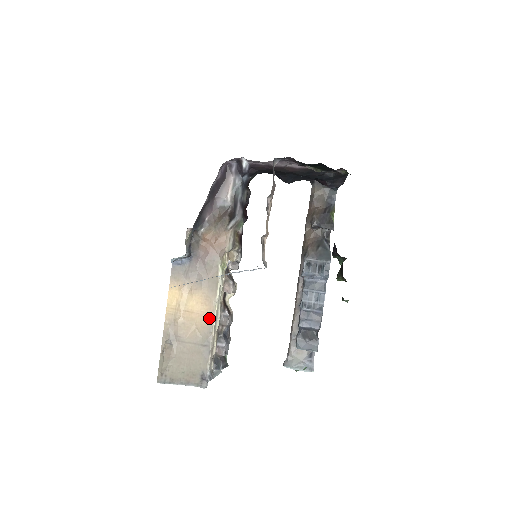
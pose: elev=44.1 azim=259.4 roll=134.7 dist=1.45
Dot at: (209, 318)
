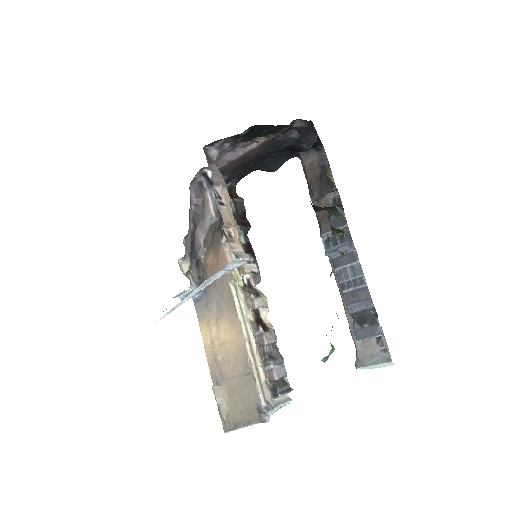
Dot at: (241, 342)
